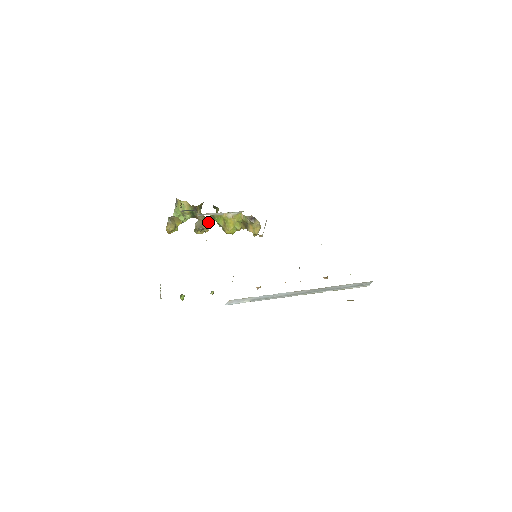
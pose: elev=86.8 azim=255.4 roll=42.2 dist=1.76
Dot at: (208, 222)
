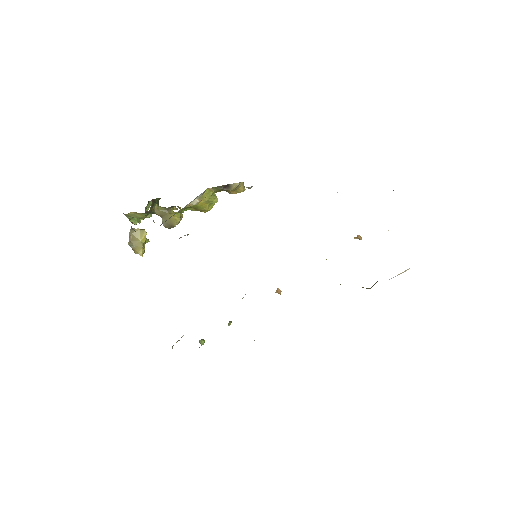
Dot at: (175, 216)
